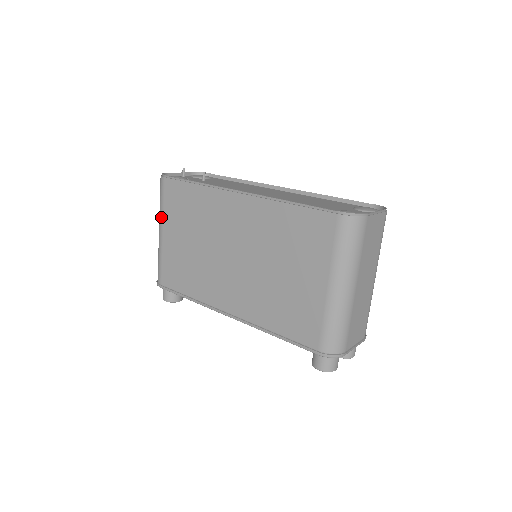
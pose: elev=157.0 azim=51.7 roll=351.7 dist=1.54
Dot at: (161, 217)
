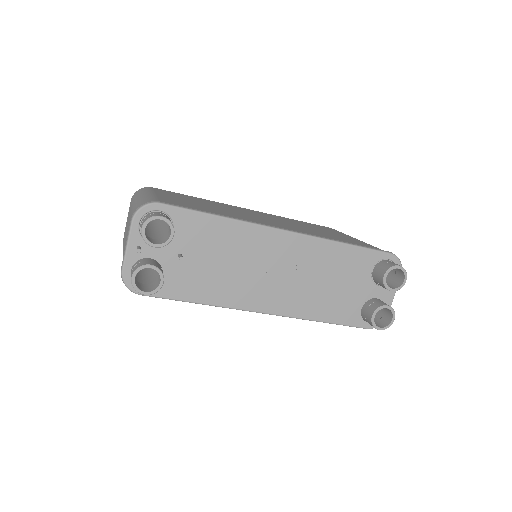
Dot at: (151, 191)
